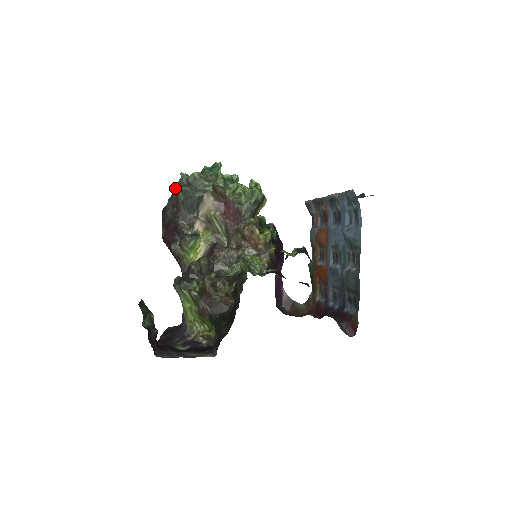
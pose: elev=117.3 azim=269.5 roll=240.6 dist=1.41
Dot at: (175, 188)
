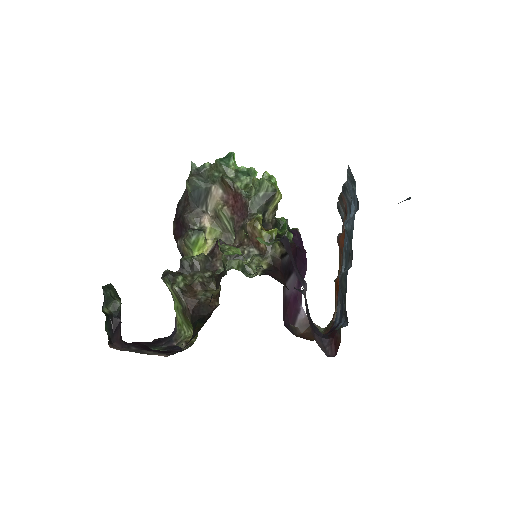
Dot at: occluded
